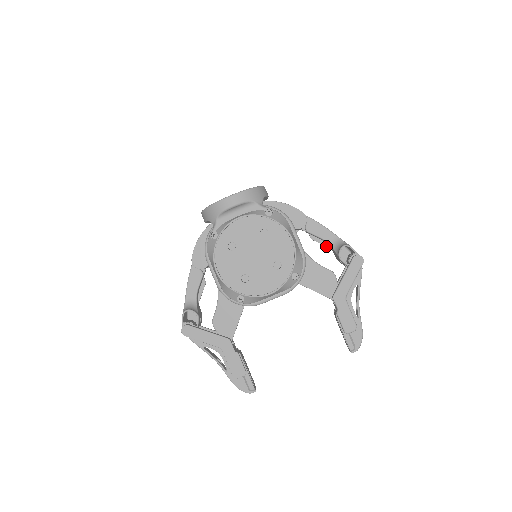
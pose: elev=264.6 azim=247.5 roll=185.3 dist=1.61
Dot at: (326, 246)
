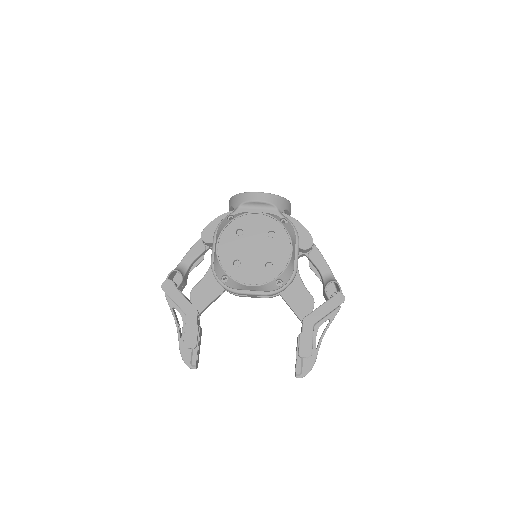
Dot at: (319, 278)
